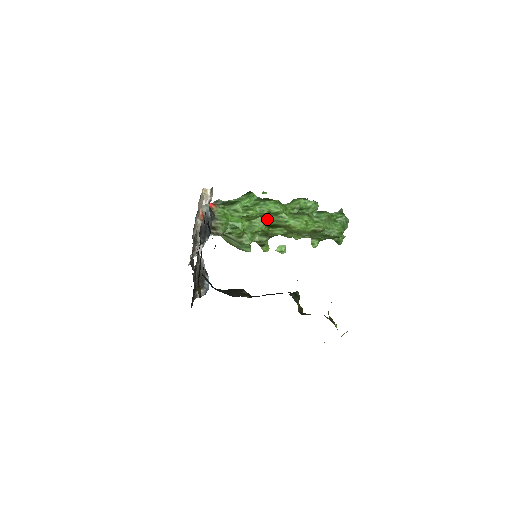
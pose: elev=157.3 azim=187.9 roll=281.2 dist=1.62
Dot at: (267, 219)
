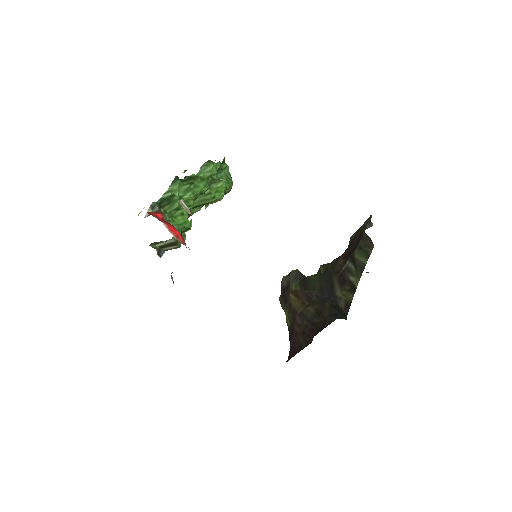
Dot at: (193, 202)
